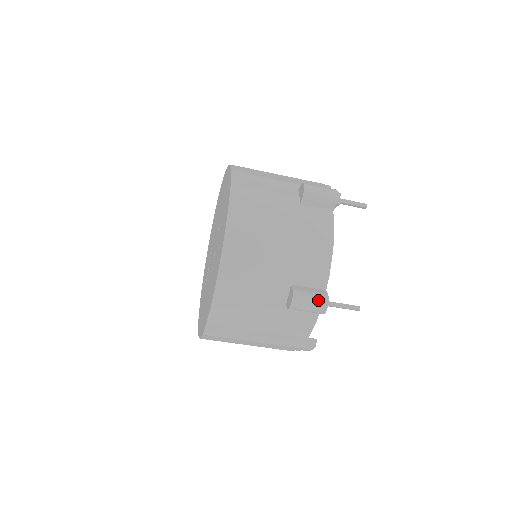
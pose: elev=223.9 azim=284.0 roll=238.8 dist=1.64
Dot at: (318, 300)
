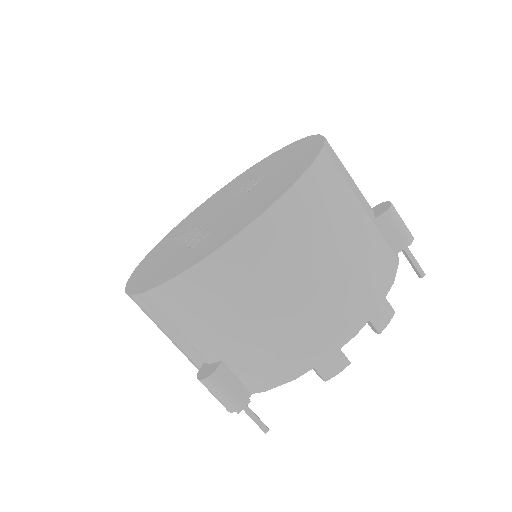
Dot at: occluded
